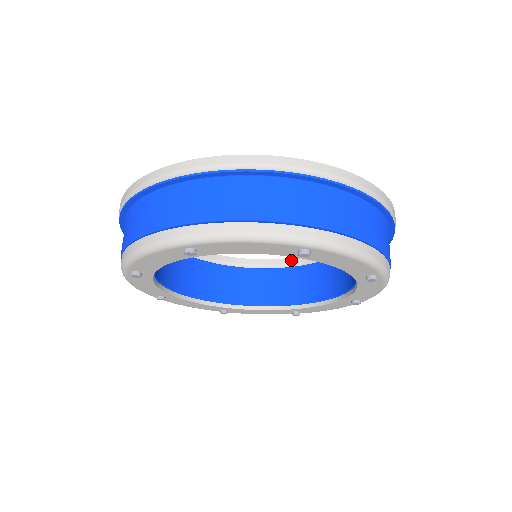
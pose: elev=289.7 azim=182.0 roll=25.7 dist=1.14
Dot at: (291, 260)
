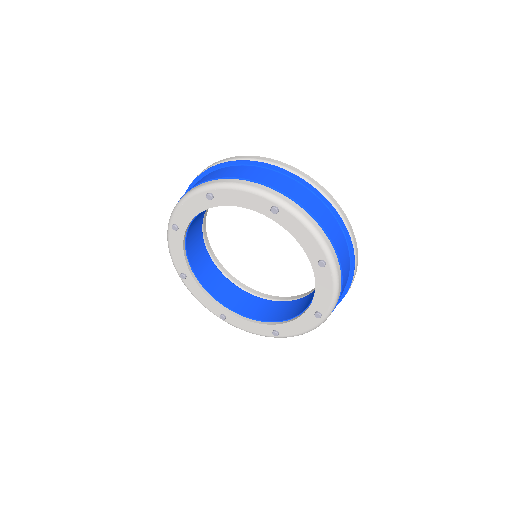
Dot at: (243, 285)
